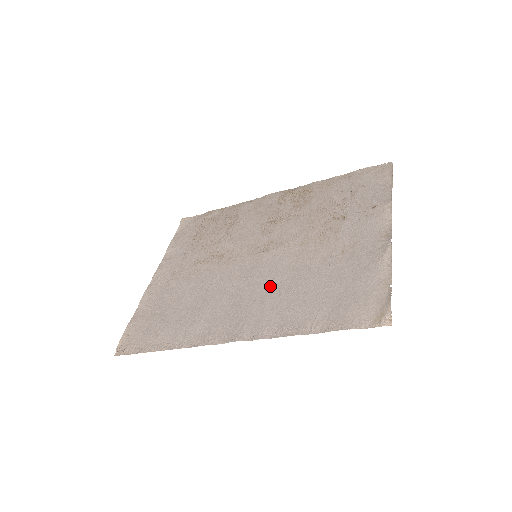
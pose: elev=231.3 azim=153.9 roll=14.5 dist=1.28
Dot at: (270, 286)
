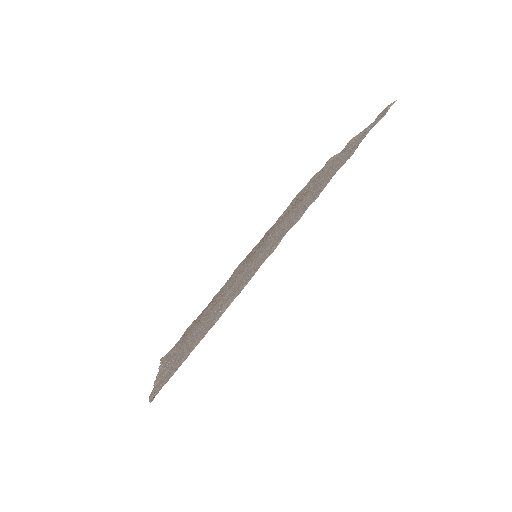
Dot at: (285, 225)
